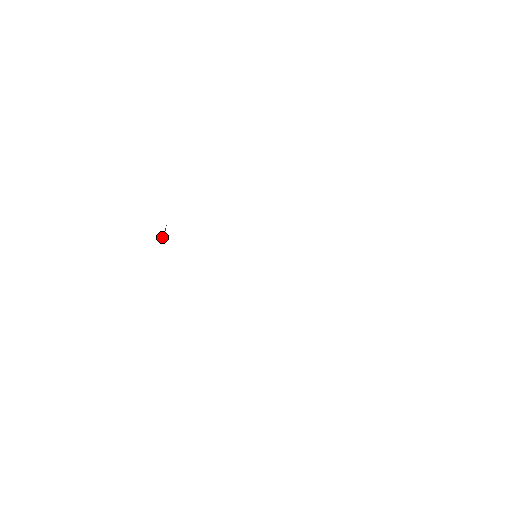
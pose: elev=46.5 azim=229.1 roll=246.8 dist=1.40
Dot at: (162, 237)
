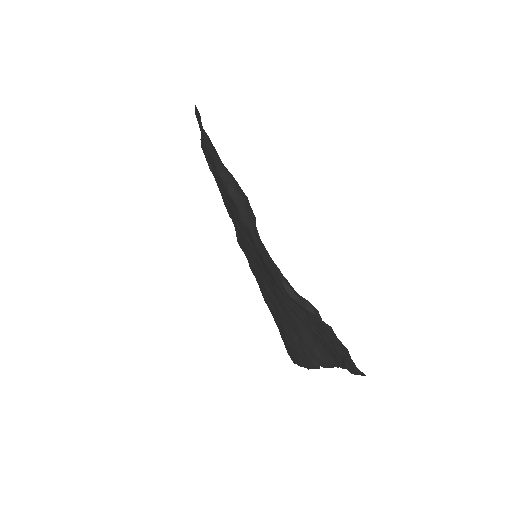
Dot at: (309, 307)
